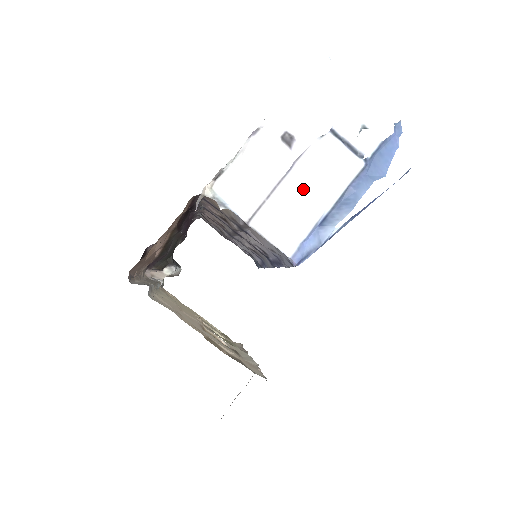
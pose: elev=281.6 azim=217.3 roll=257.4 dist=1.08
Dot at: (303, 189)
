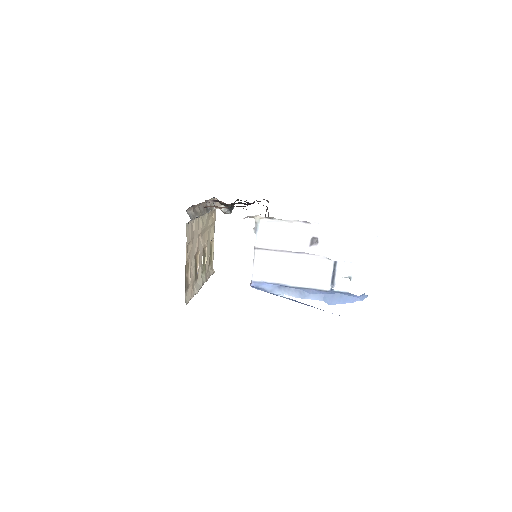
Dot at: (293, 266)
